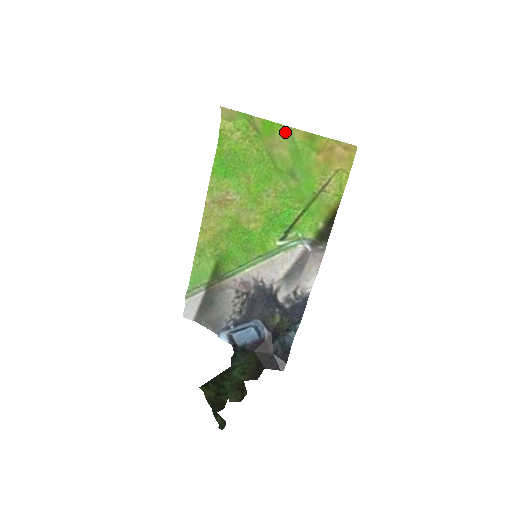
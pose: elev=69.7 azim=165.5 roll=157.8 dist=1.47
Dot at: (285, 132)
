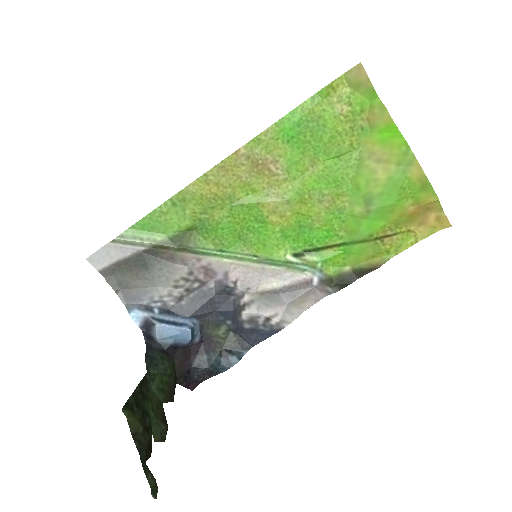
Dot at: (404, 157)
